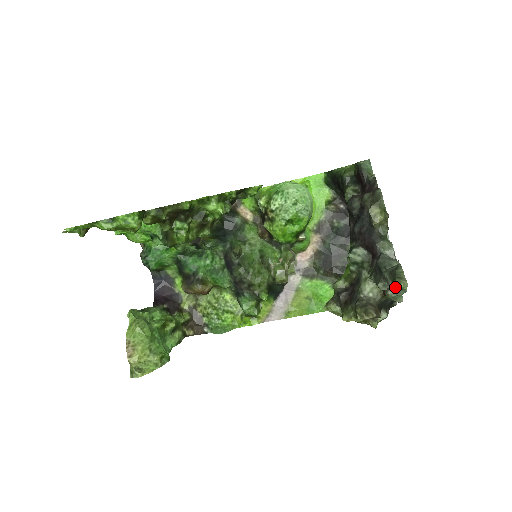
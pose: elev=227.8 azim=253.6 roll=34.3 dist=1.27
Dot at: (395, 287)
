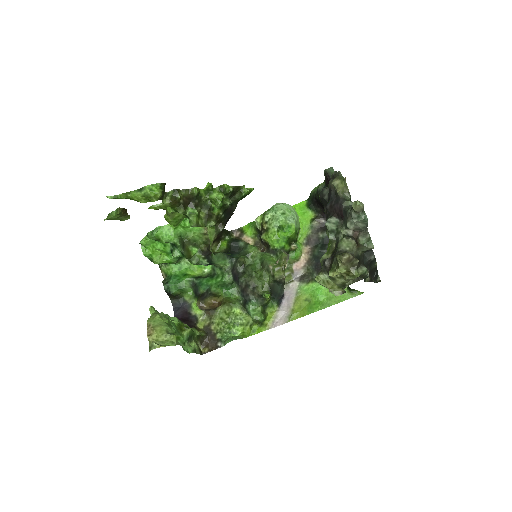
Dot at: (354, 207)
